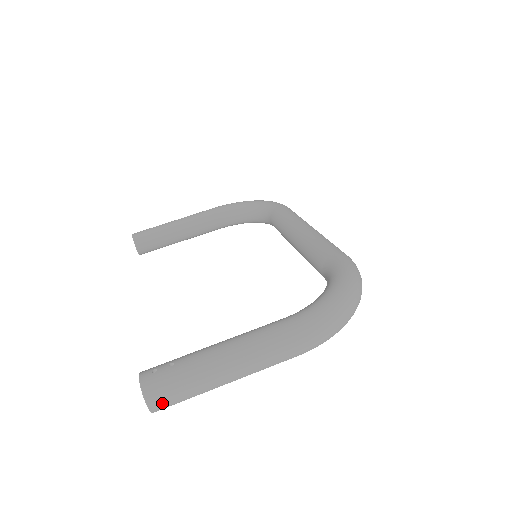
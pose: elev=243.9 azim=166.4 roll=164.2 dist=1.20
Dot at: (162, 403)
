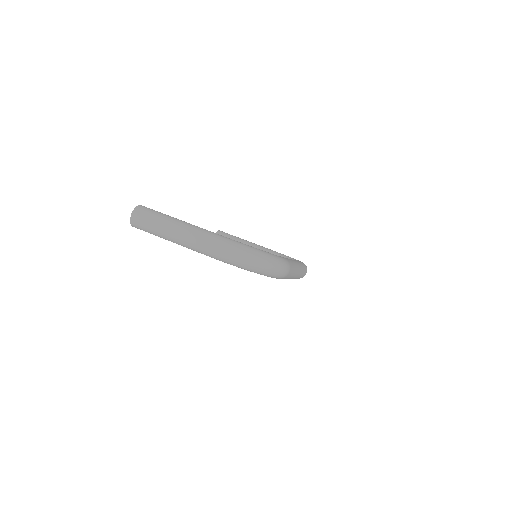
Dot at: (137, 219)
